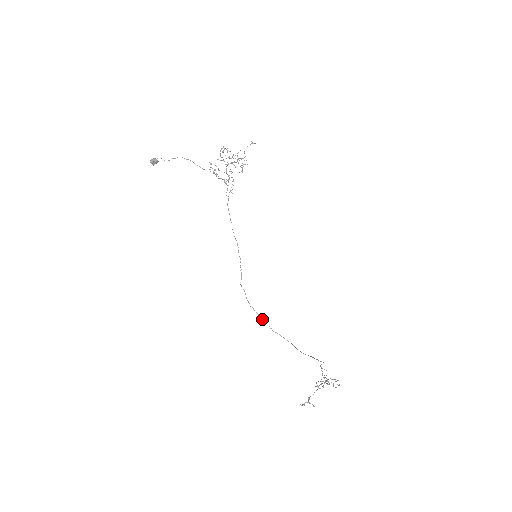
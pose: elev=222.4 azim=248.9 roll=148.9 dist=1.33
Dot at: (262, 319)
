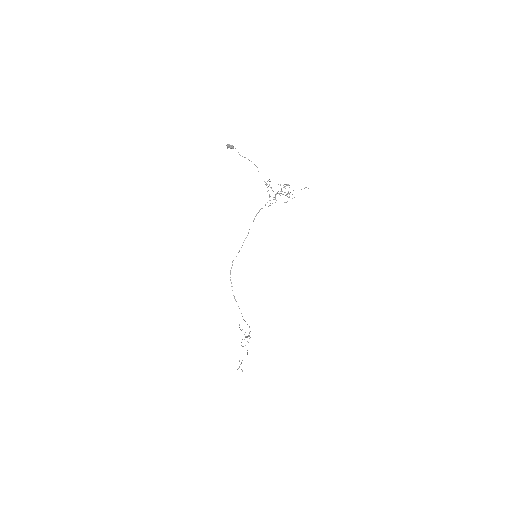
Dot at: occluded
